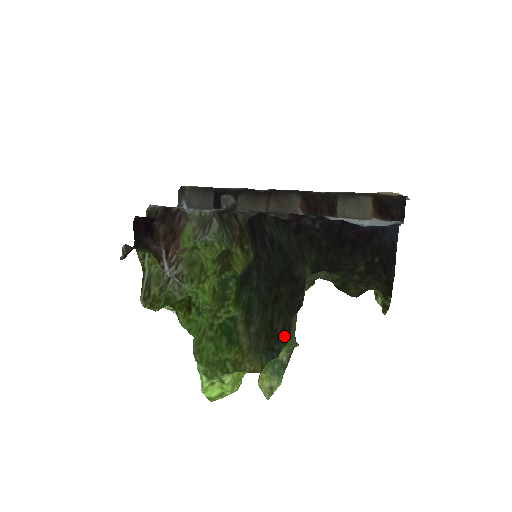
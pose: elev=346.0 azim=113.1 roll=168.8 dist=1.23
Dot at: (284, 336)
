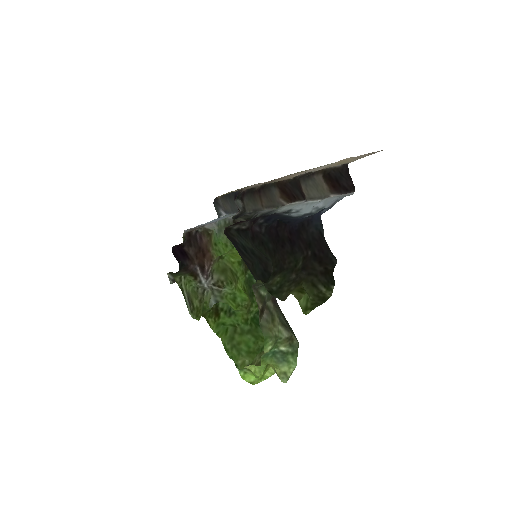
Dot at: (289, 325)
